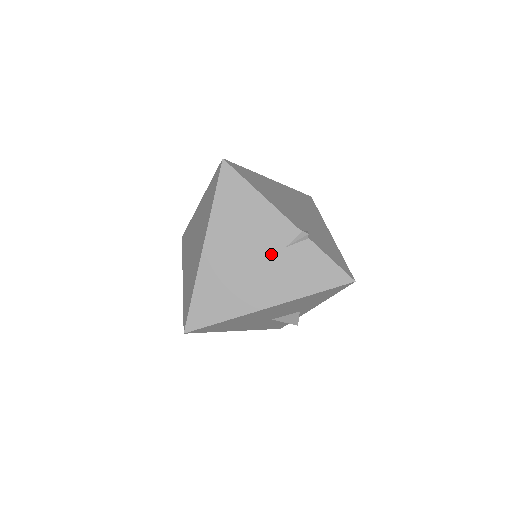
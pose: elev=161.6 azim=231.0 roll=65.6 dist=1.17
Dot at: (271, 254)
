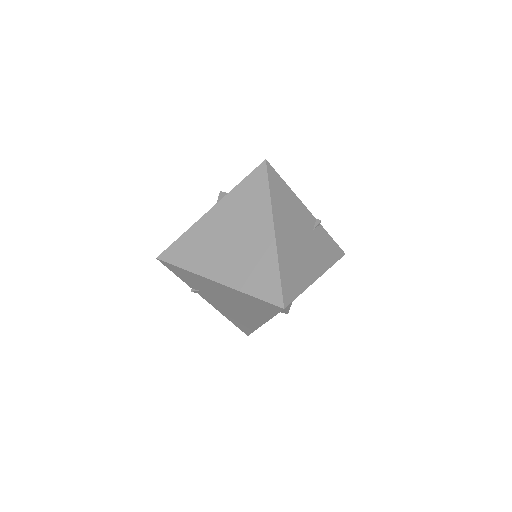
Dot at: (308, 236)
